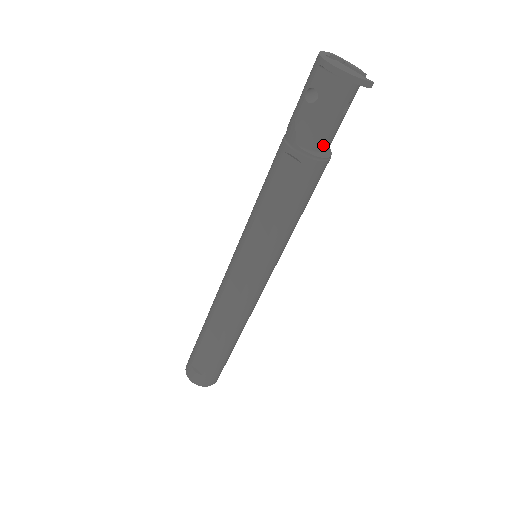
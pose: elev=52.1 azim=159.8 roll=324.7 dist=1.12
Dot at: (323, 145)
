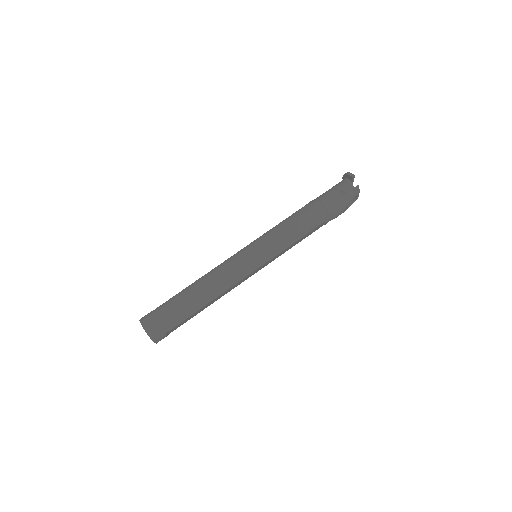
Dot at: (324, 200)
